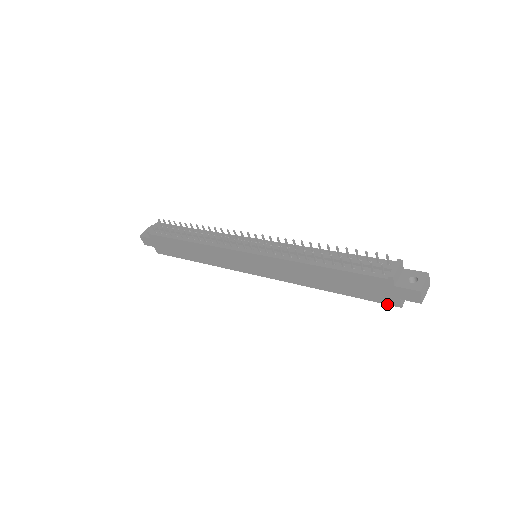
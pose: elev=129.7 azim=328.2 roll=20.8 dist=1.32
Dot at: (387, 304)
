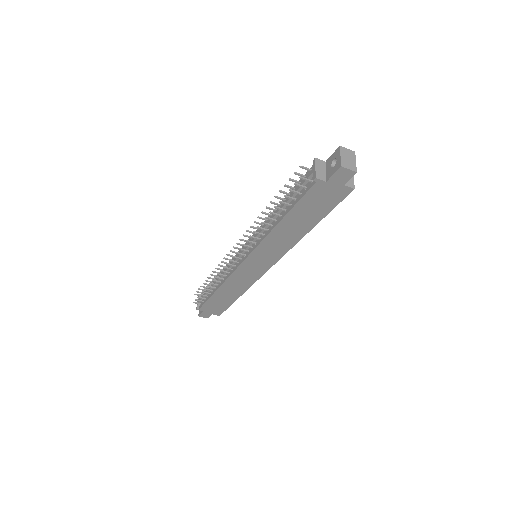
Dot at: (345, 197)
